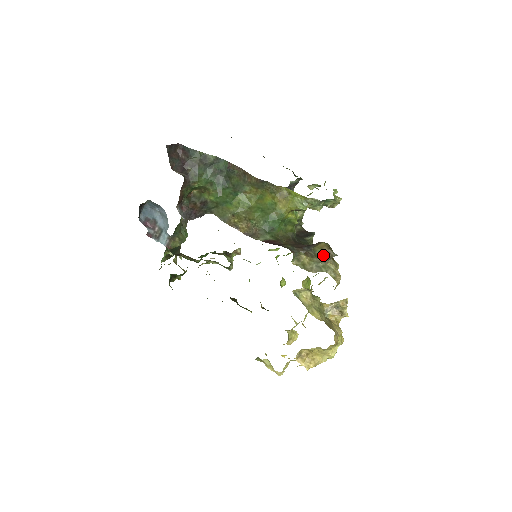
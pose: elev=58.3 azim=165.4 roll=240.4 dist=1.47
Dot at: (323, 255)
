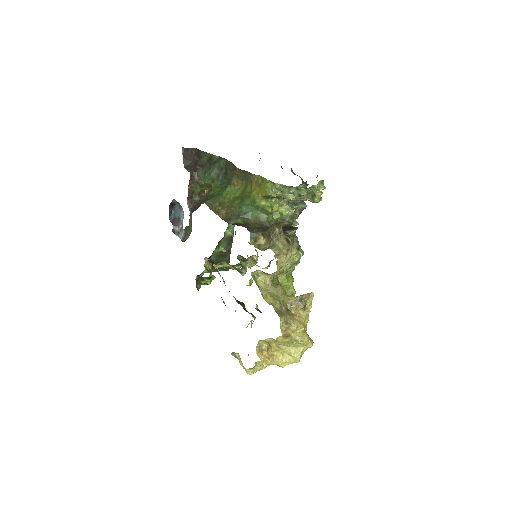
Dot at: (270, 232)
